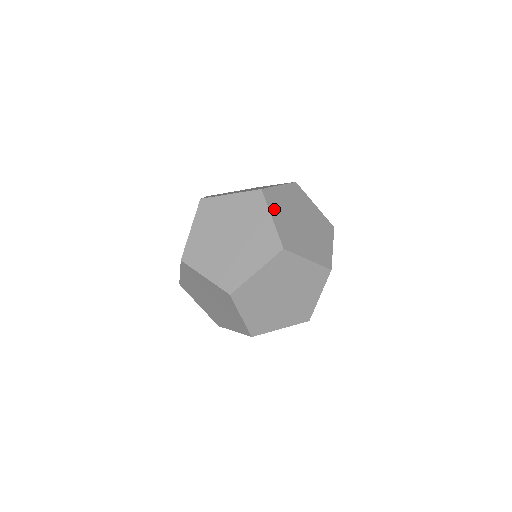
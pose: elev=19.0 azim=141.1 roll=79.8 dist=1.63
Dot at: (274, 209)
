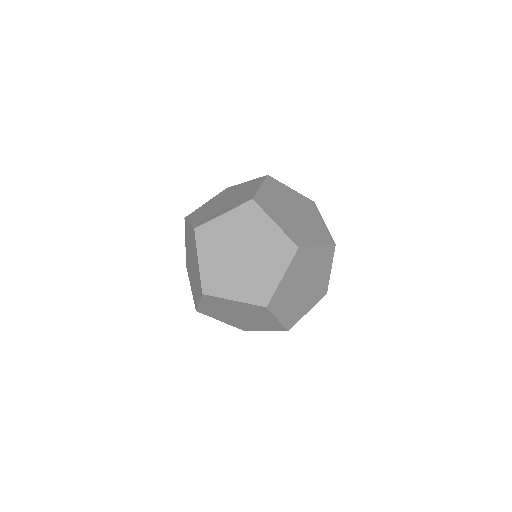
Dot at: occluded
